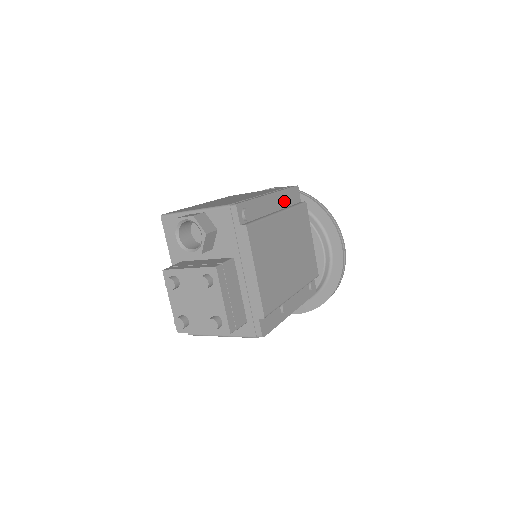
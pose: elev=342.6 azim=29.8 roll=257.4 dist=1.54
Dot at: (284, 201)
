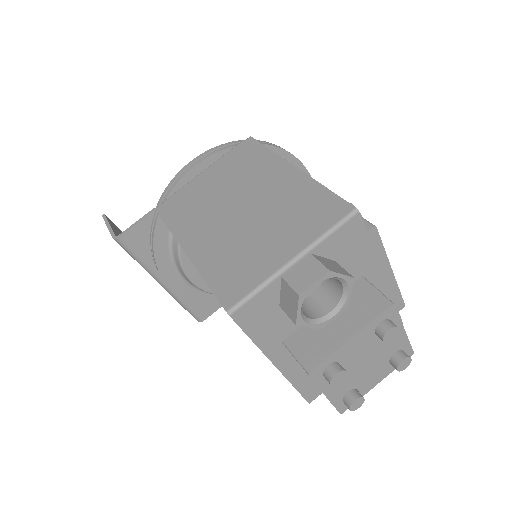
Dot at: occluded
